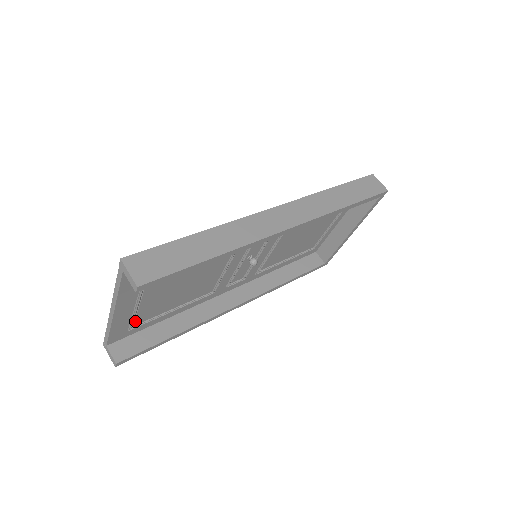
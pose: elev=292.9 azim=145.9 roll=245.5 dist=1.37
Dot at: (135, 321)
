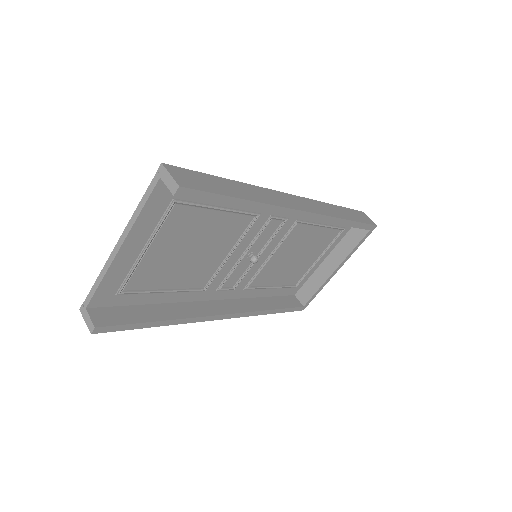
Dot at: (128, 283)
